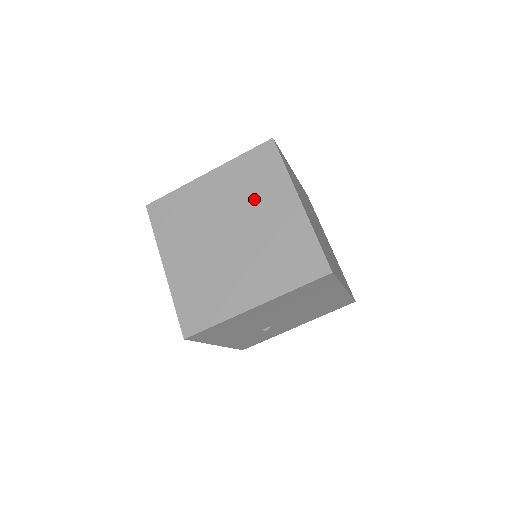
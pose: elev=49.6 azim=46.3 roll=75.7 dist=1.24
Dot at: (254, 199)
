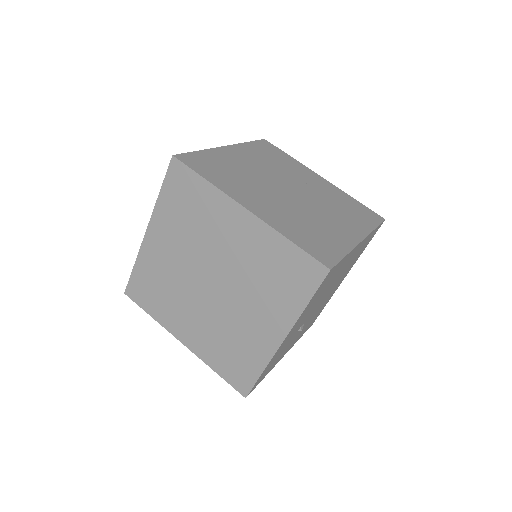
Dot at: (287, 170)
